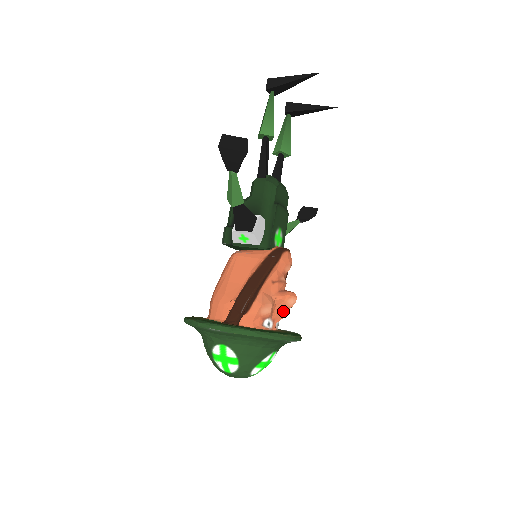
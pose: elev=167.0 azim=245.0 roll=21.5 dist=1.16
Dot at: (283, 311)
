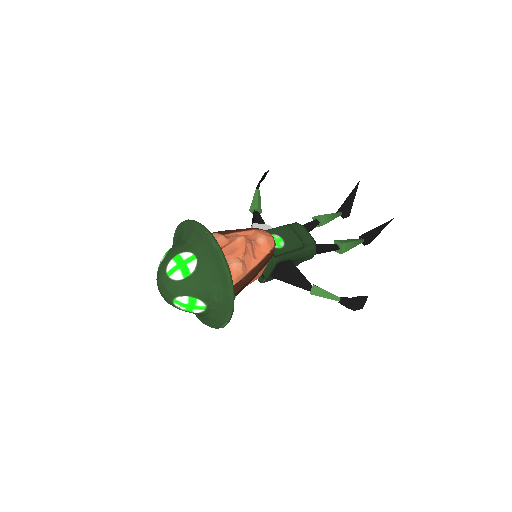
Dot at: (228, 244)
